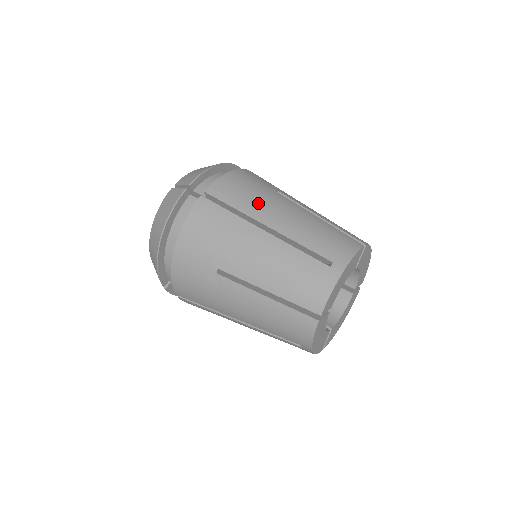
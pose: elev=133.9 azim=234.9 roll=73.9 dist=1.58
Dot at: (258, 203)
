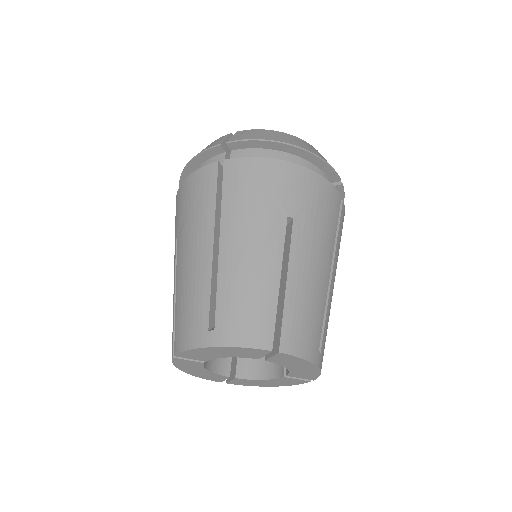
Dot at: (243, 212)
